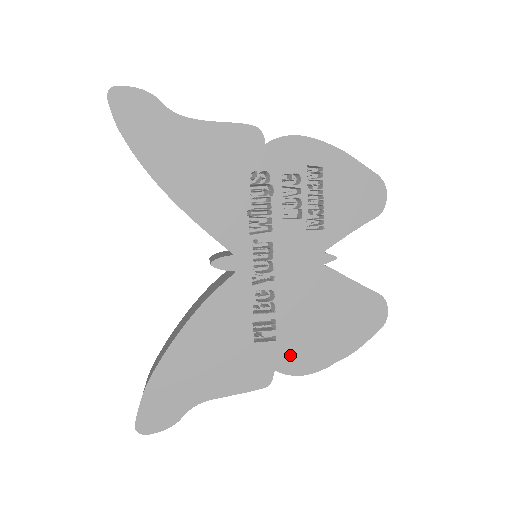
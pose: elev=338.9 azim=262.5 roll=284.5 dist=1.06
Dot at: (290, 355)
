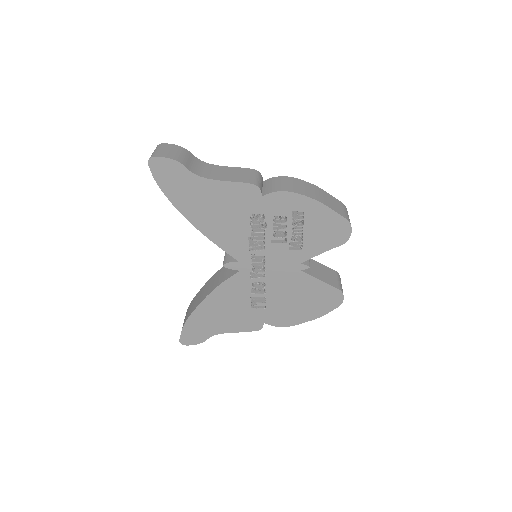
Dot at: (274, 316)
